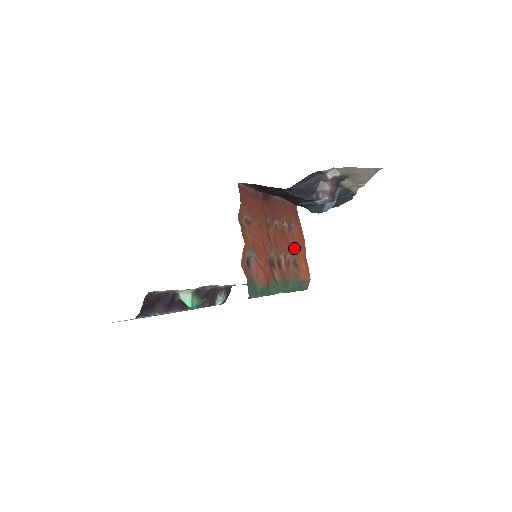
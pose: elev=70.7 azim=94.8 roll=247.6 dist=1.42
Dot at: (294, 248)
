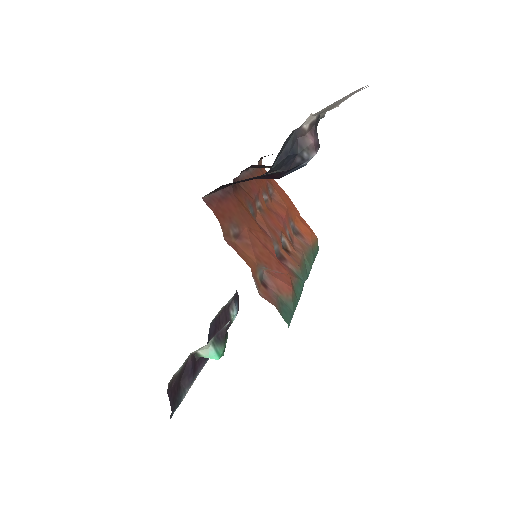
Dot at: (287, 217)
